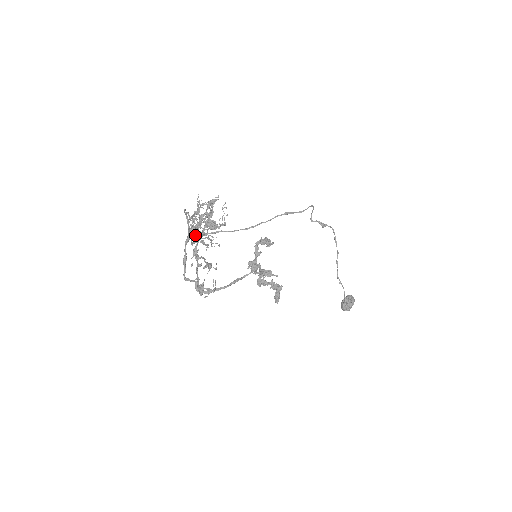
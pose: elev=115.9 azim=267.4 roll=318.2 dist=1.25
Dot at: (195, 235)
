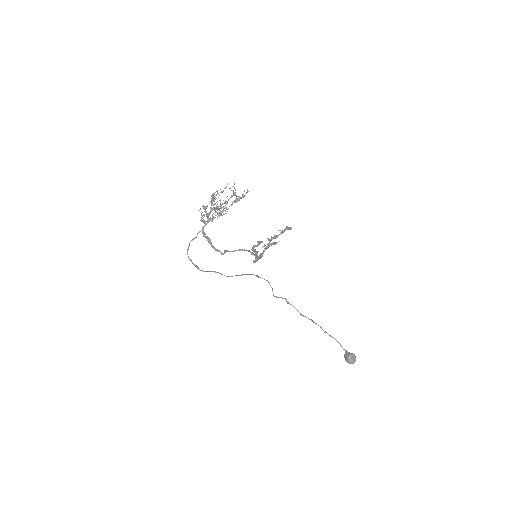
Dot at: (212, 208)
